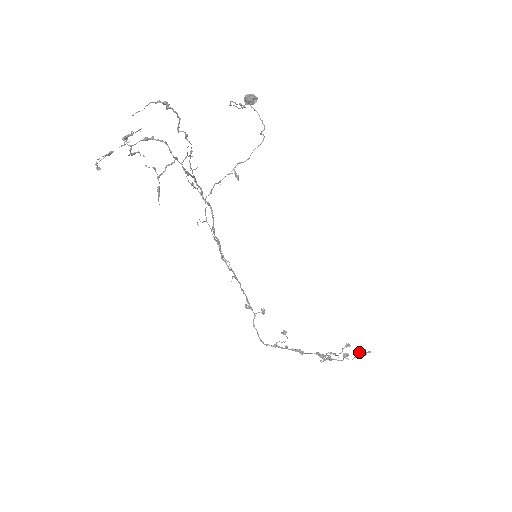
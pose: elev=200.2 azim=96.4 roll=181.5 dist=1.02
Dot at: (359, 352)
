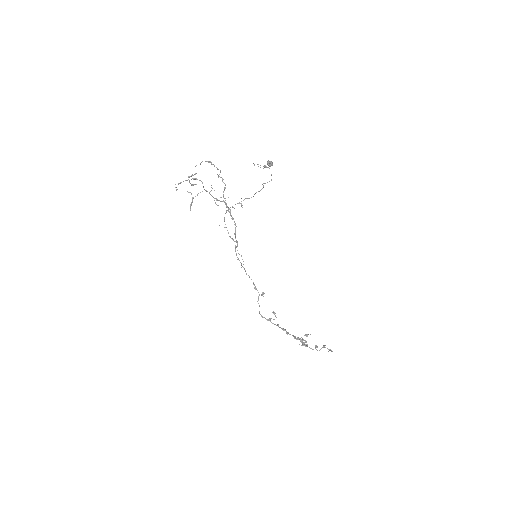
Dot at: (323, 347)
